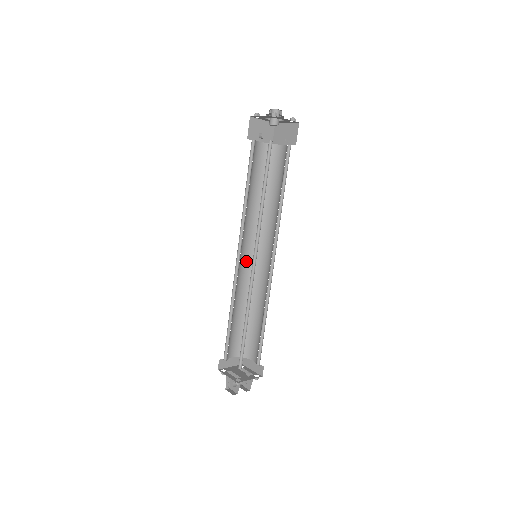
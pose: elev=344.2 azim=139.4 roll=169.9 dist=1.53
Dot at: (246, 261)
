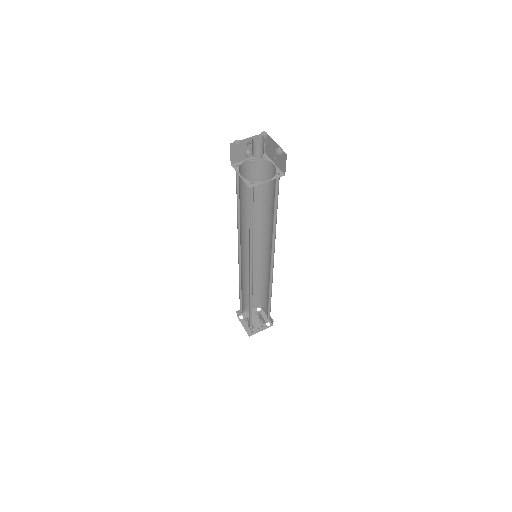
Dot at: occluded
